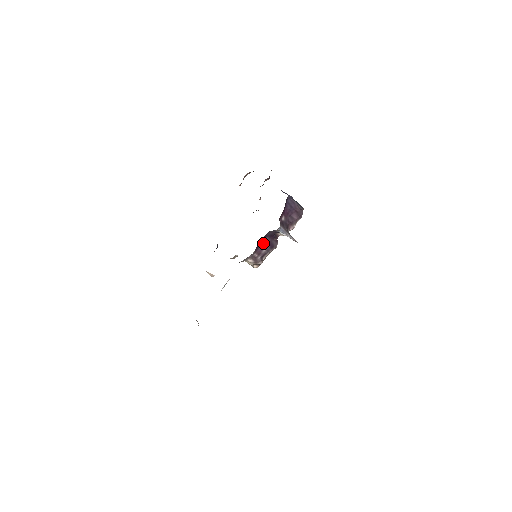
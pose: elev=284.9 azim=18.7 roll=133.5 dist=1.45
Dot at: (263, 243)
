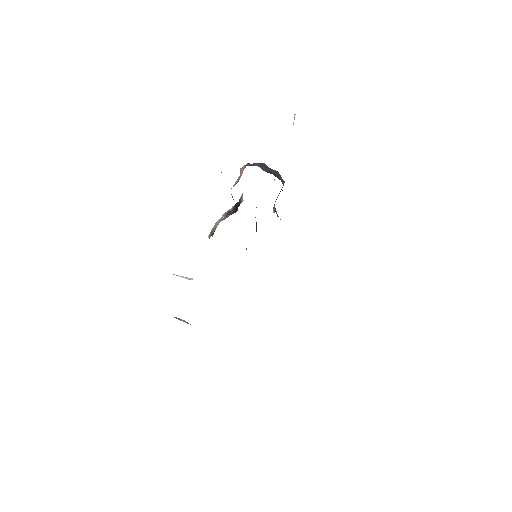
Dot at: occluded
